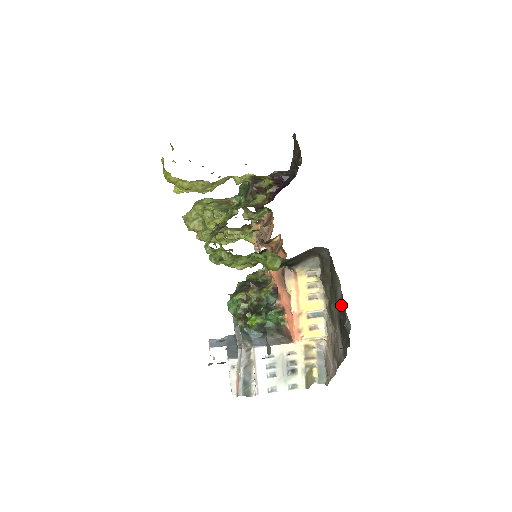
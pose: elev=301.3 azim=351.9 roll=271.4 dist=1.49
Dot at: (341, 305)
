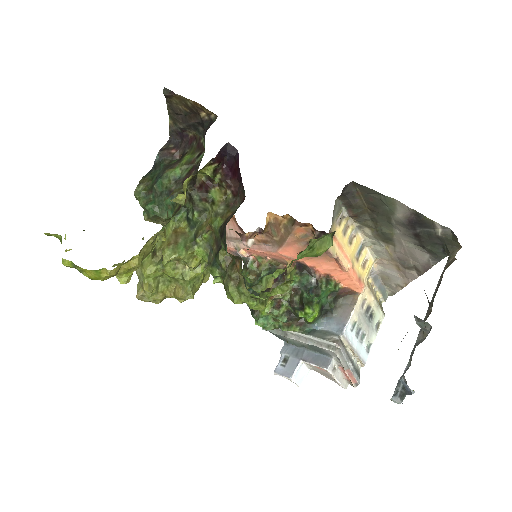
Dot at: (417, 221)
